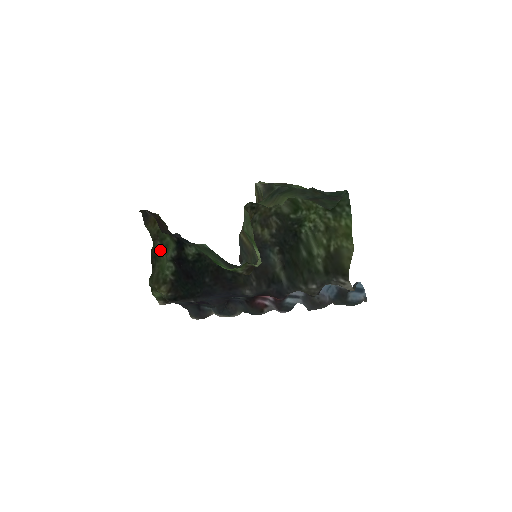
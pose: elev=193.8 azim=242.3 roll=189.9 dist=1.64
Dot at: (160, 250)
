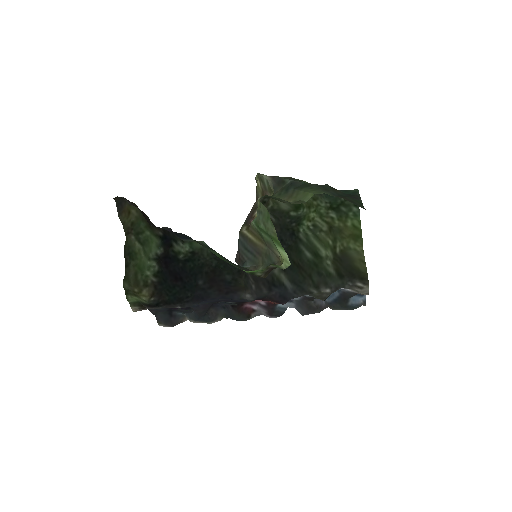
Dot at: (135, 246)
